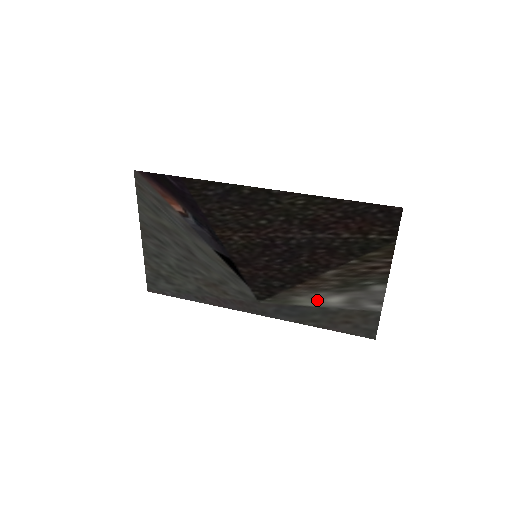
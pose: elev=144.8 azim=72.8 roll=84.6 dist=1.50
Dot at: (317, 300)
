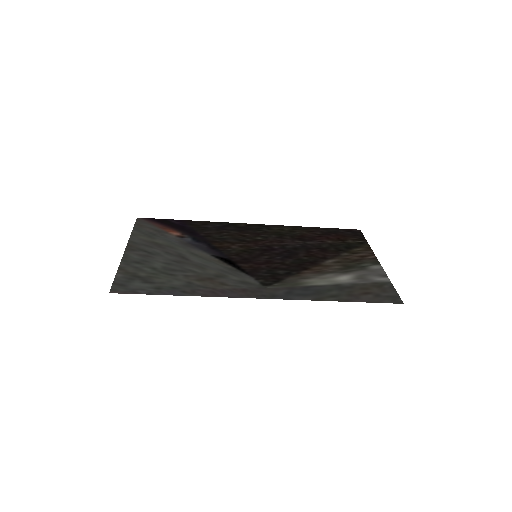
Dot at: (327, 280)
